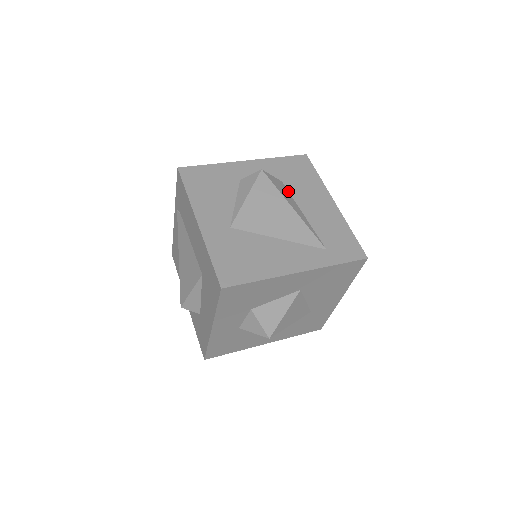
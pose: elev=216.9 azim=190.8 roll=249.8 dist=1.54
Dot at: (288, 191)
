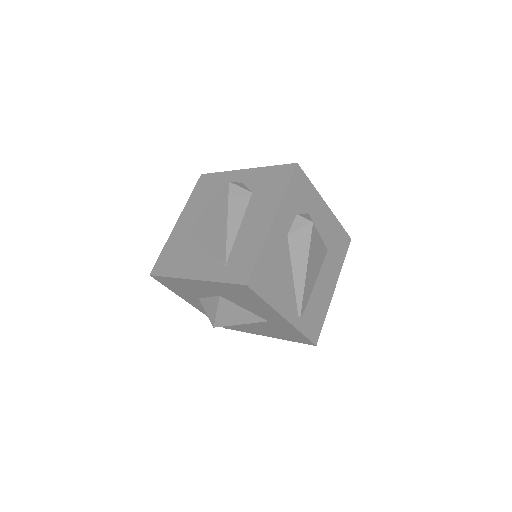
Dot at: (248, 203)
